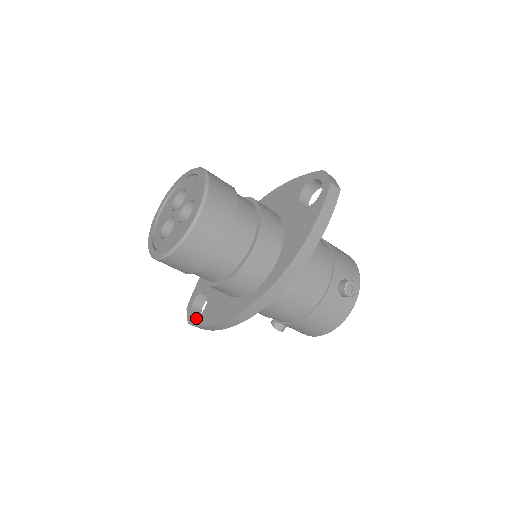
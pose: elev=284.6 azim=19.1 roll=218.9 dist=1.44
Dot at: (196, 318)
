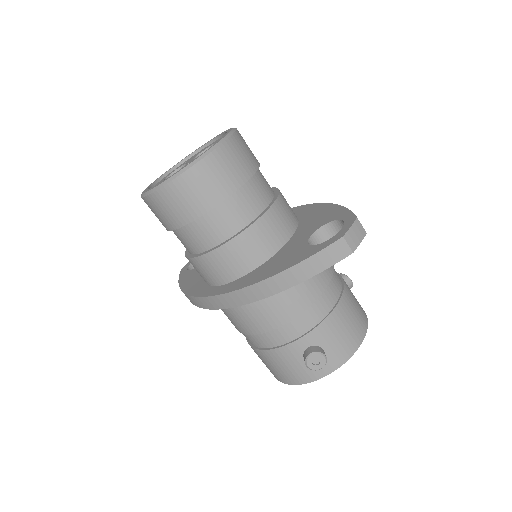
Dot at: (185, 271)
